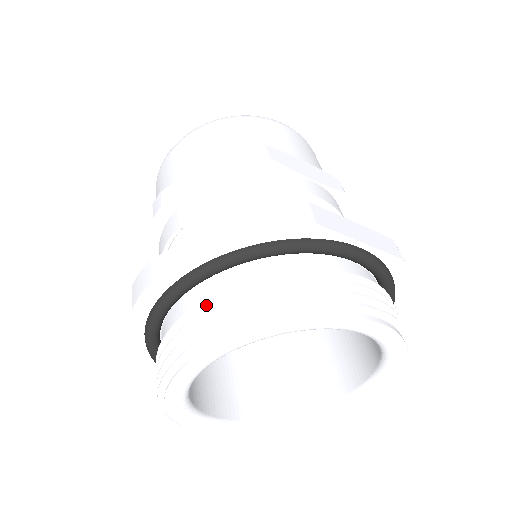
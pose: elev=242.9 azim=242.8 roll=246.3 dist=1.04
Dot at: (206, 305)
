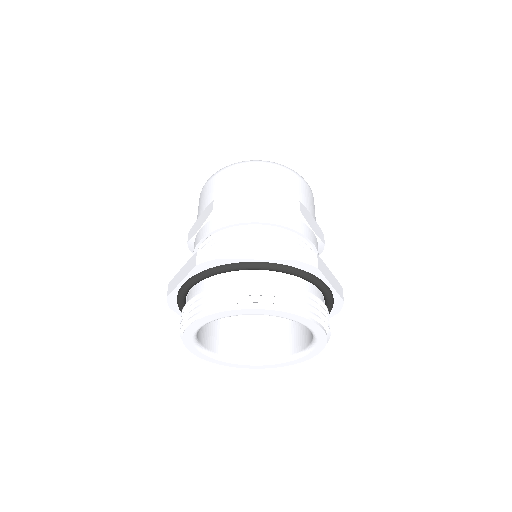
Dot at: (244, 285)
